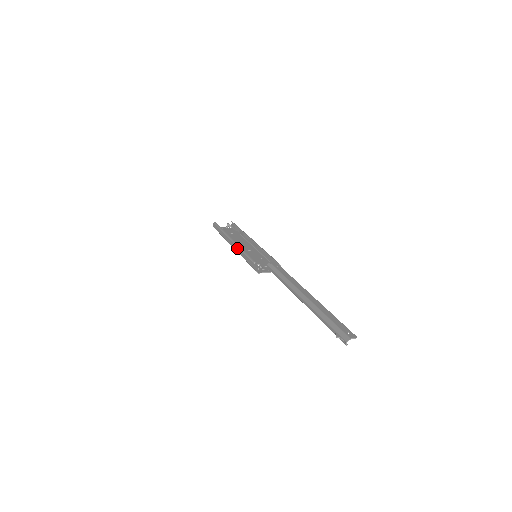
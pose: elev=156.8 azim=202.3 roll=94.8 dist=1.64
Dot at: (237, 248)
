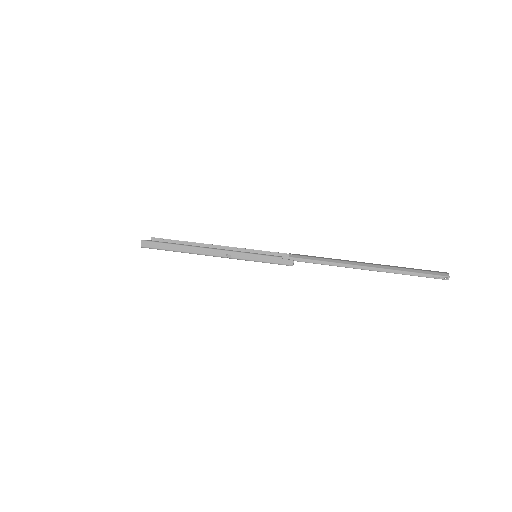
Dot at: (231, 253)
